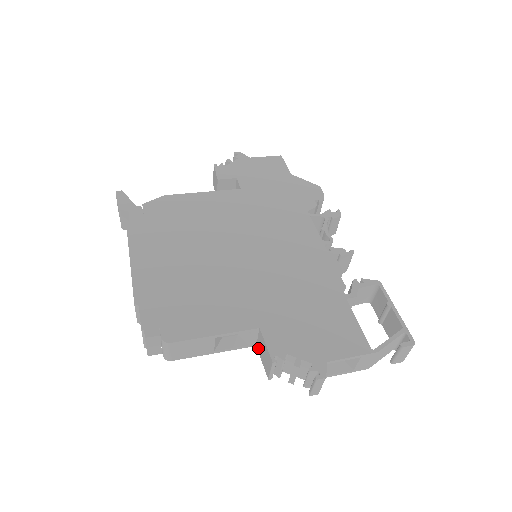
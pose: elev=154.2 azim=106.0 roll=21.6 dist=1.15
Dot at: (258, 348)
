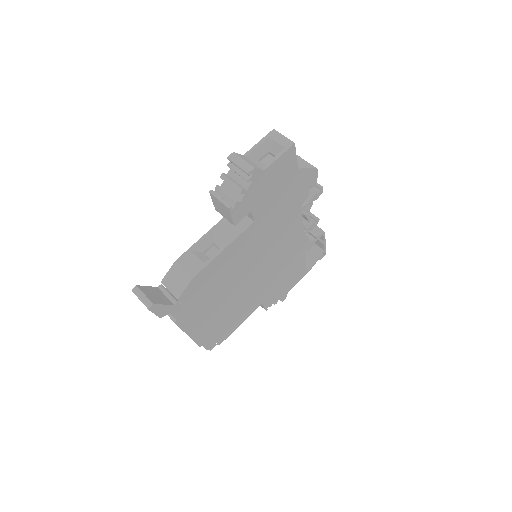
Dot at: occluded
